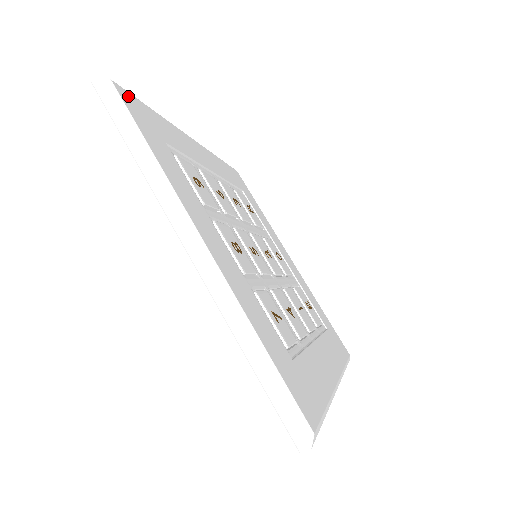
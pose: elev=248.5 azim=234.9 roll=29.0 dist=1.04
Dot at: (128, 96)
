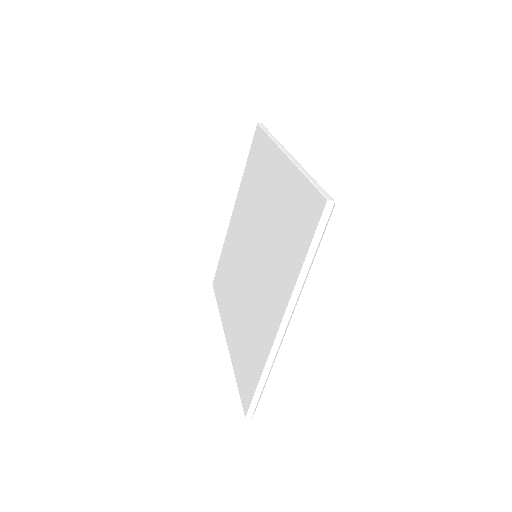
Dot at: occluded
